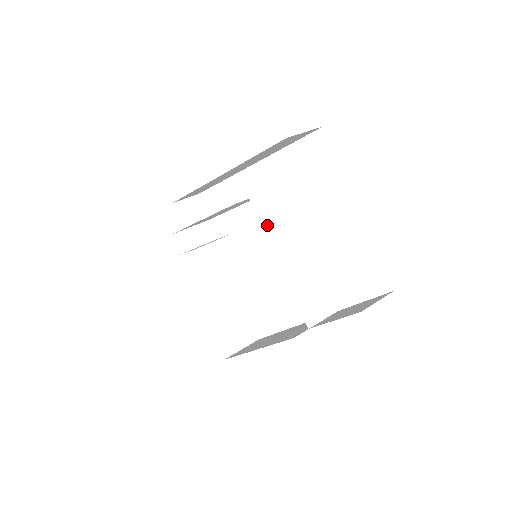
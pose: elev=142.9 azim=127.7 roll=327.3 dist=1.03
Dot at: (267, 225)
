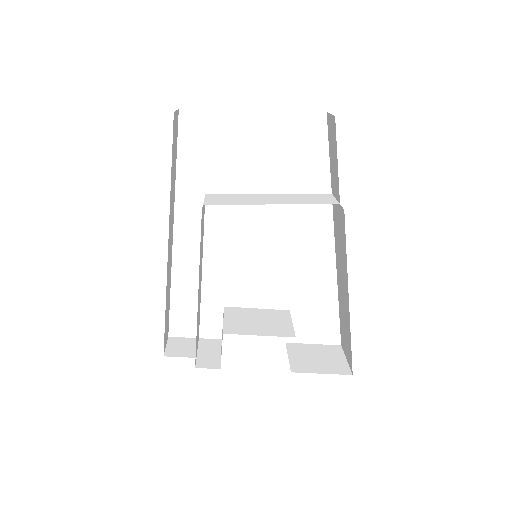
Dot at: (233, 203)
